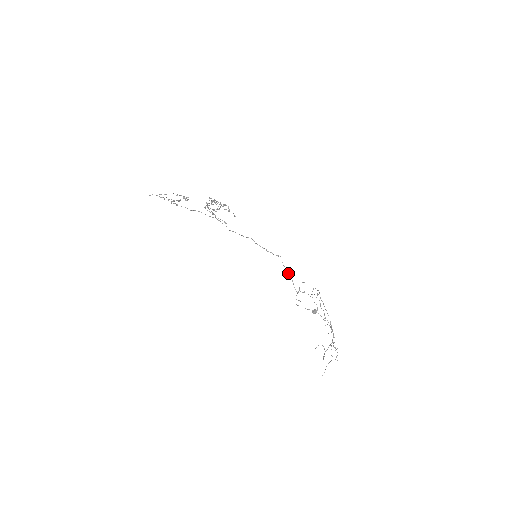
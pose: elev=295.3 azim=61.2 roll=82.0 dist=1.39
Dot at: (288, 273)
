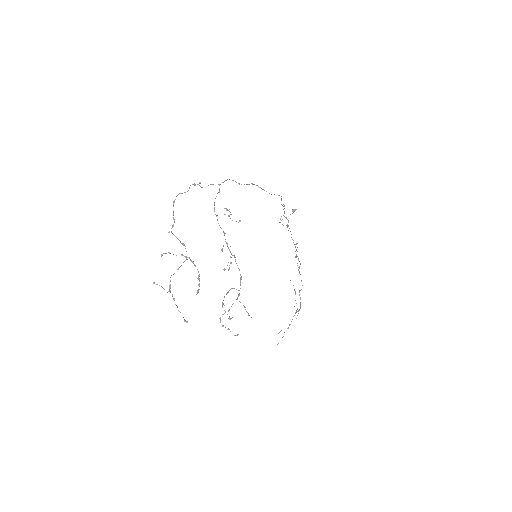
Dot at: occluded
